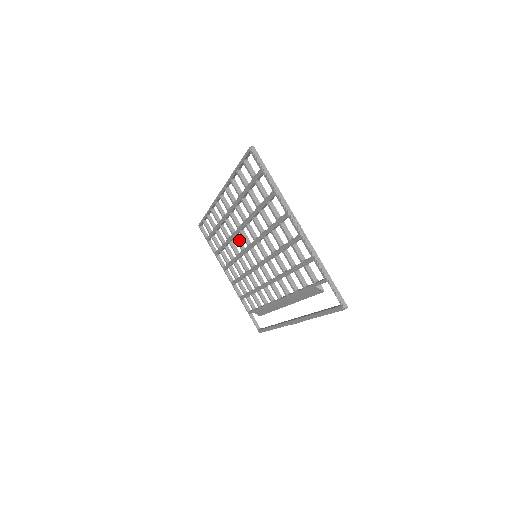
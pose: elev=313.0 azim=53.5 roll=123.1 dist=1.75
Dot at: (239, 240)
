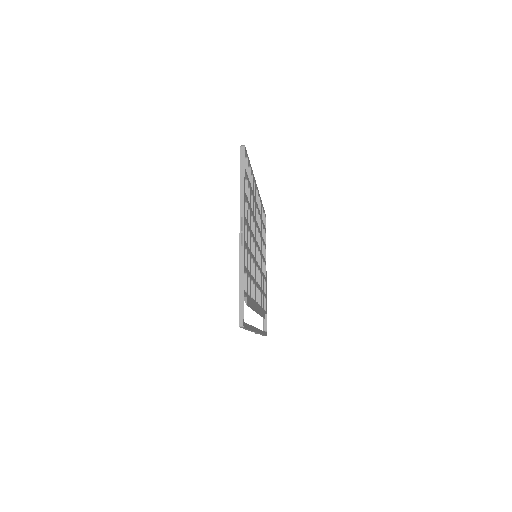
Dot at: (258, 237)
